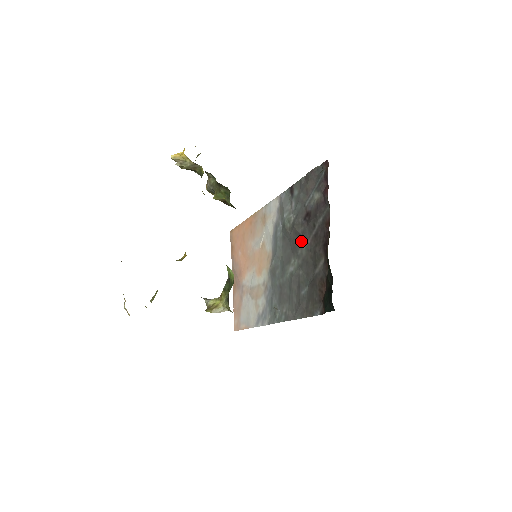
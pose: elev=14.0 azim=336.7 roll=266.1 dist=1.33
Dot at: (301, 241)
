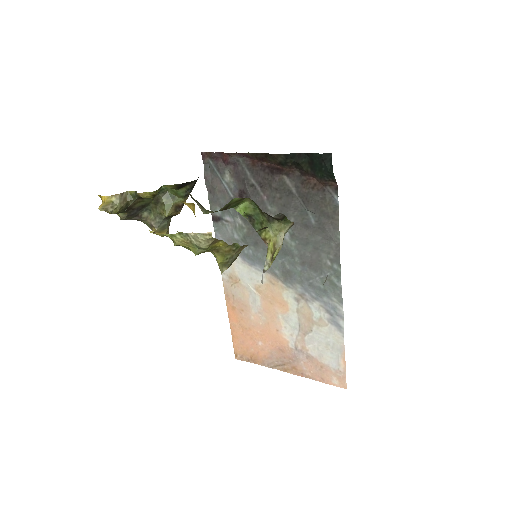
Dot at: (263, 211)
